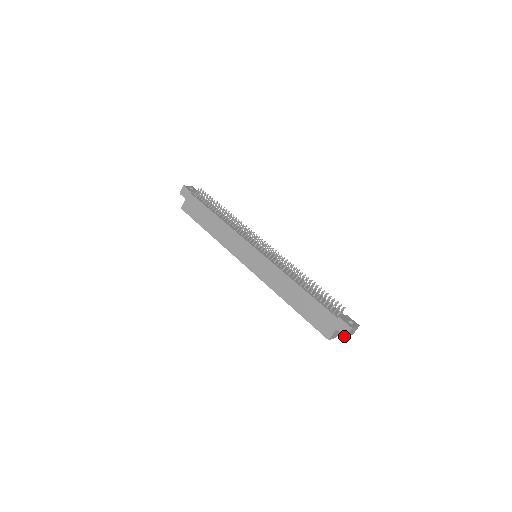
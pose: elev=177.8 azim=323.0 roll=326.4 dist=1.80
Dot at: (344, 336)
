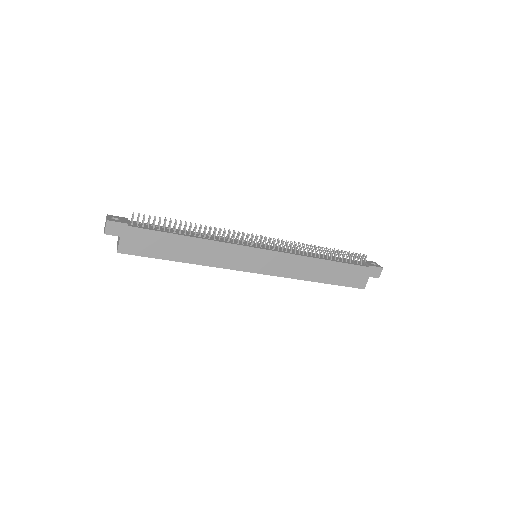
Dot at: occluded
